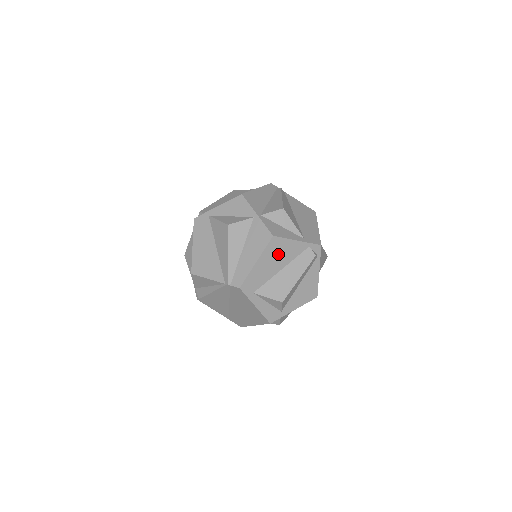
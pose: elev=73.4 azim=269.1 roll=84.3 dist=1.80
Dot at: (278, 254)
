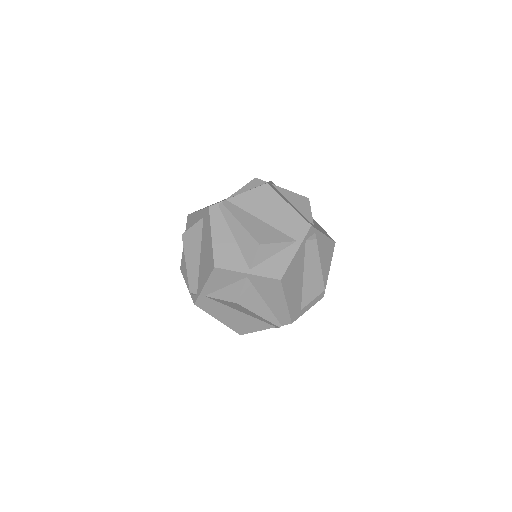
Dot at: (293, 278)
